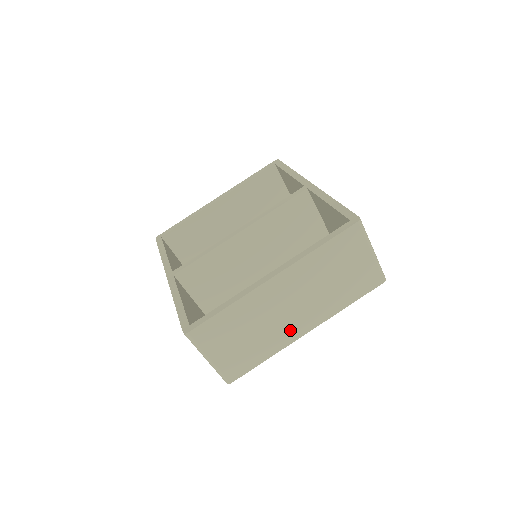
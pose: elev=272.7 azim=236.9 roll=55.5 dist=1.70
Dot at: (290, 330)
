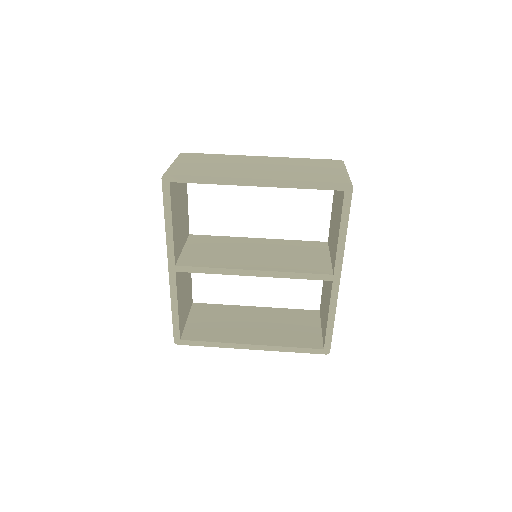
Dot at: (244, 173)
